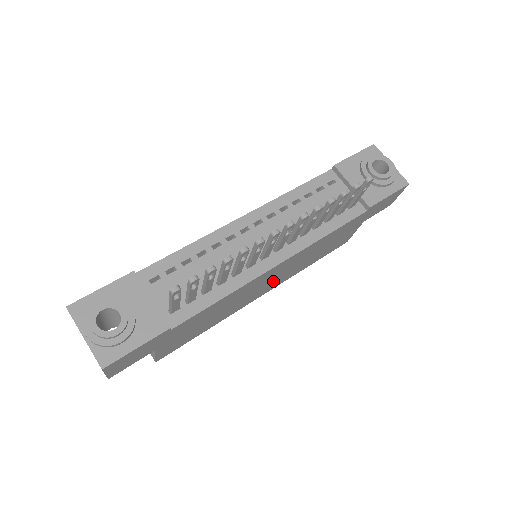
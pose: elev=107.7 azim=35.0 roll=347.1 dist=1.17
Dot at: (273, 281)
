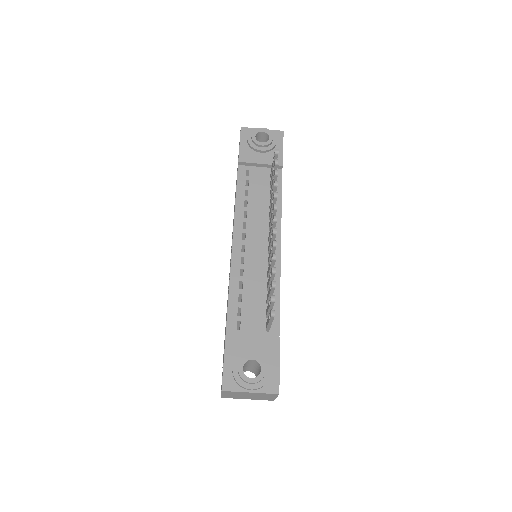
Dot at: occluded
